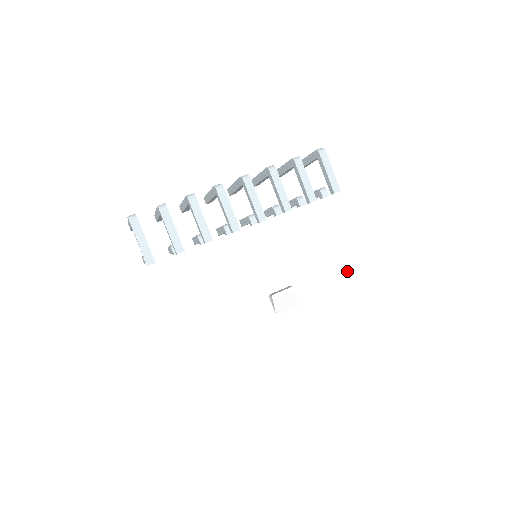
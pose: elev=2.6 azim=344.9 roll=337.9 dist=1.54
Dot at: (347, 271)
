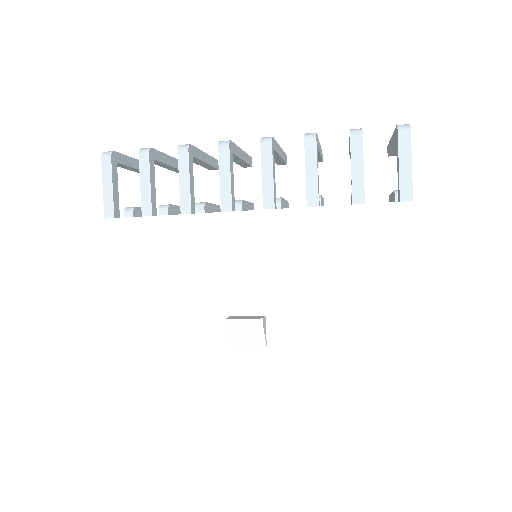
Dot at: (366, 330)
